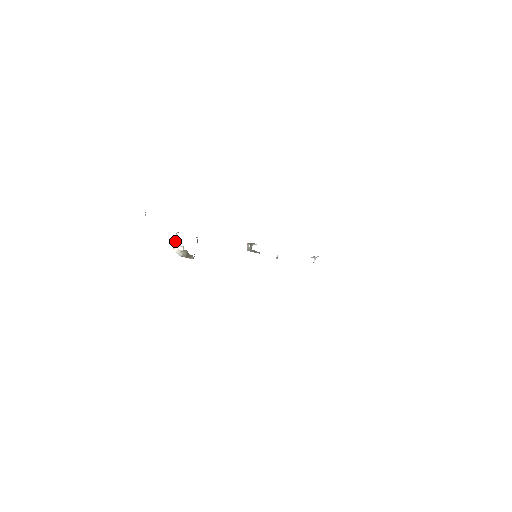
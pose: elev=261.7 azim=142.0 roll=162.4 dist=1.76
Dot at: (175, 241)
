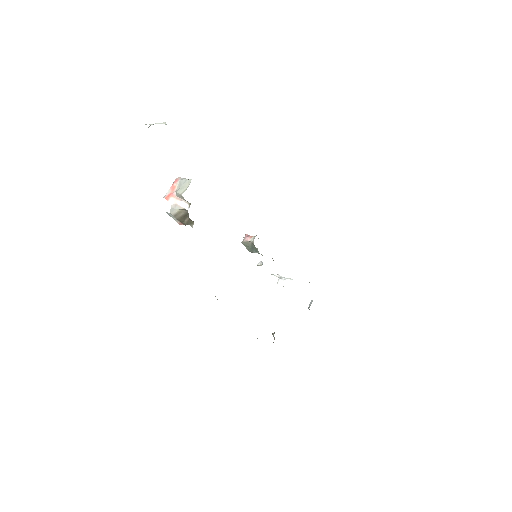
Dot at: (181, 190)
